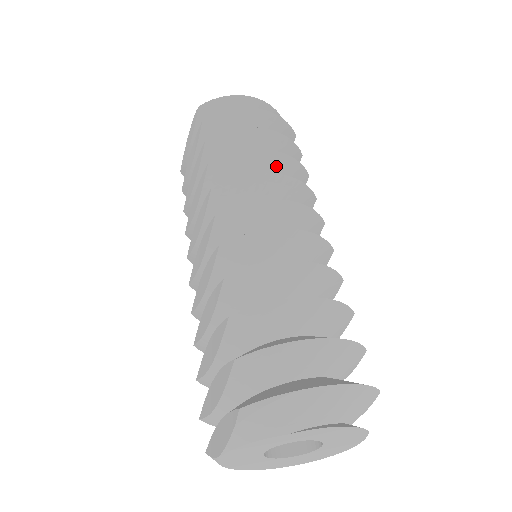
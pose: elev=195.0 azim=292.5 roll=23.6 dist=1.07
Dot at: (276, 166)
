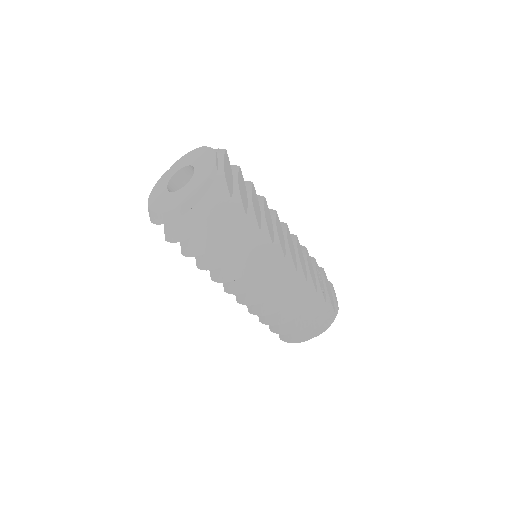
Dot at: occluded
